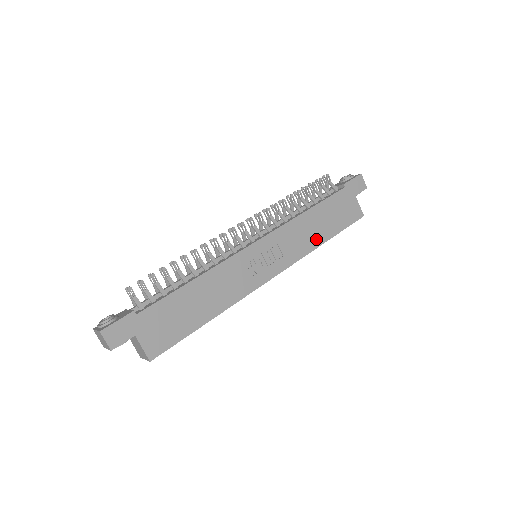
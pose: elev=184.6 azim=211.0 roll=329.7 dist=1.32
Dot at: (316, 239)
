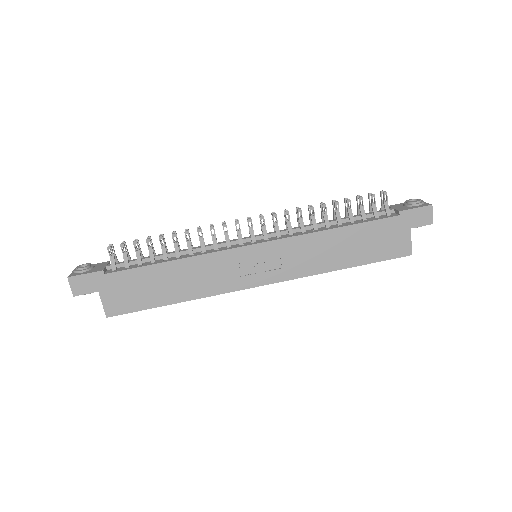
Dot at: (332, 262)
